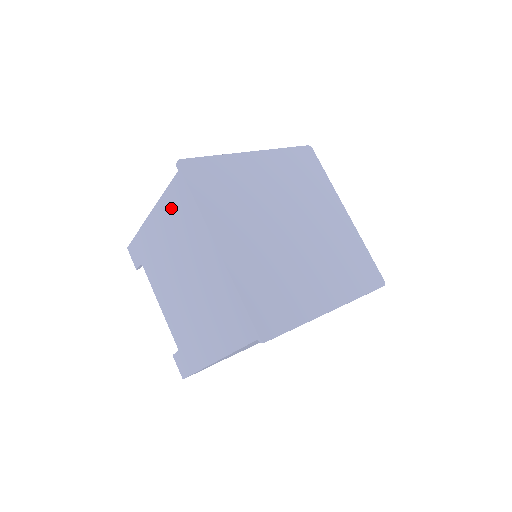
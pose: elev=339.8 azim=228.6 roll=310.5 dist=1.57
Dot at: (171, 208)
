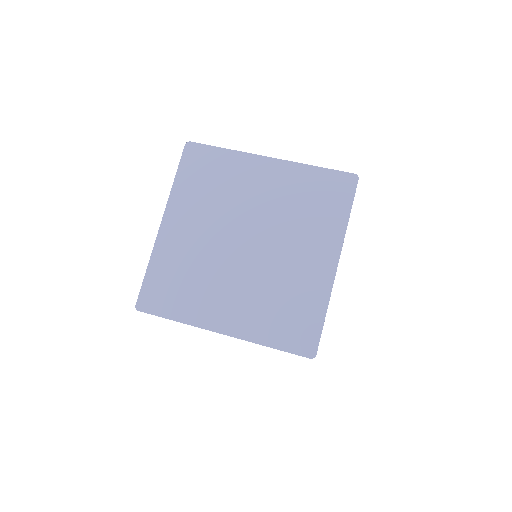
Dot at: occluded
